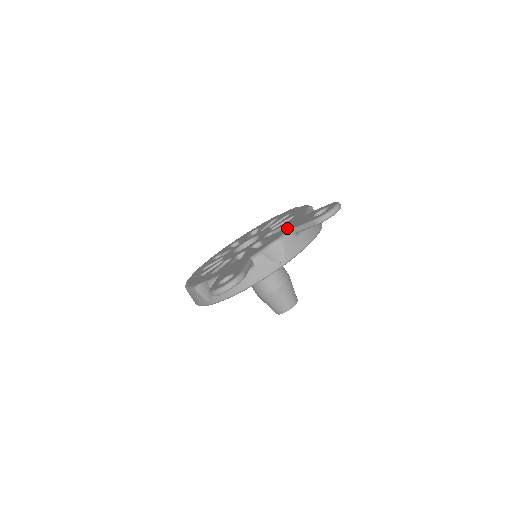
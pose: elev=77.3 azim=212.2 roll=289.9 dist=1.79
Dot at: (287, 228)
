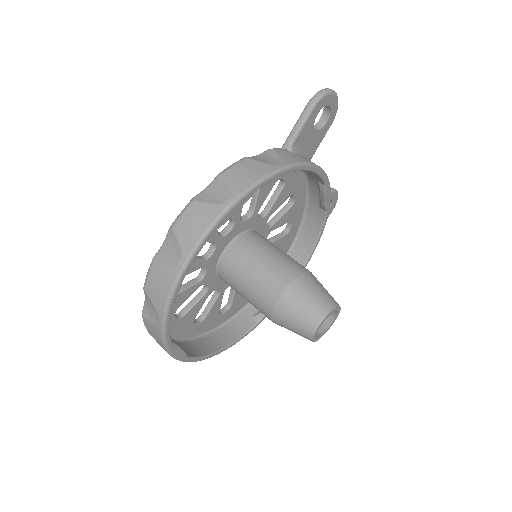
Dot at: occluded
